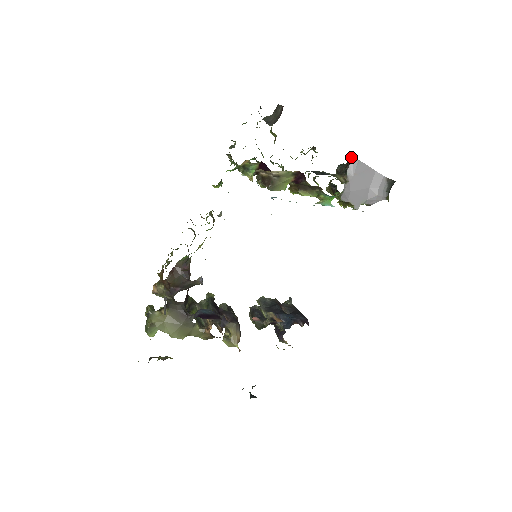
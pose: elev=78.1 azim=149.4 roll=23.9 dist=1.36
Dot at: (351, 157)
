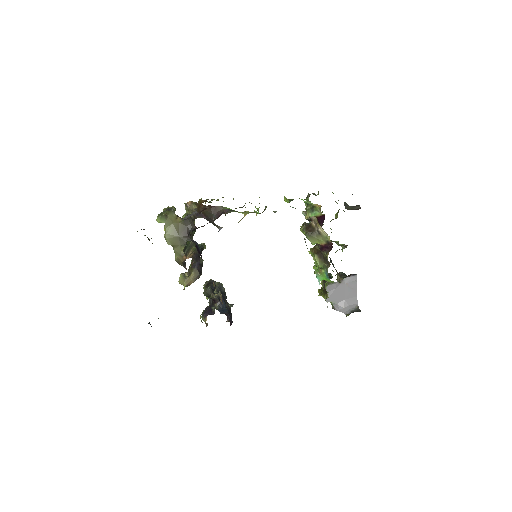
Dot at: (355, 274)
